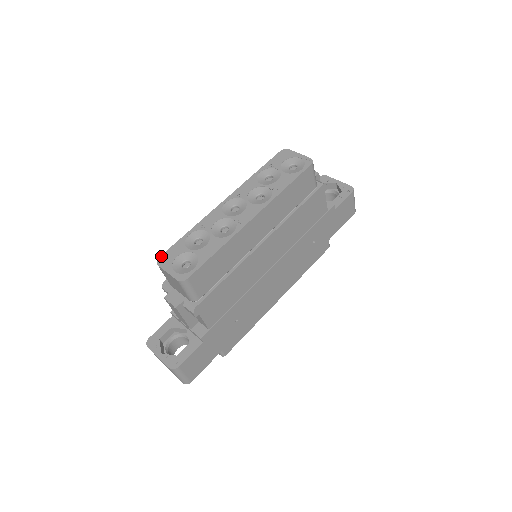
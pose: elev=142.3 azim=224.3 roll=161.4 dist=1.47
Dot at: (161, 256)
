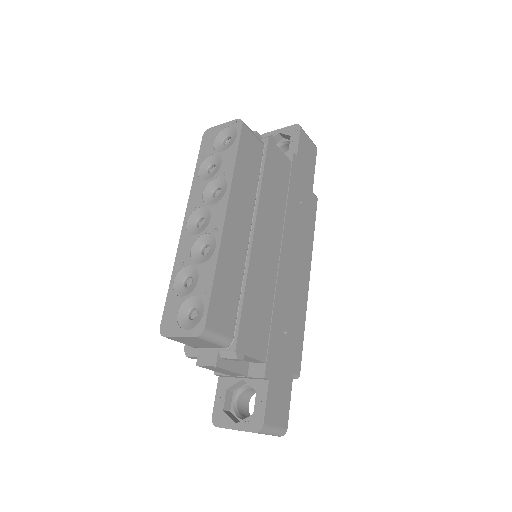
Dot at: (161, 325)
